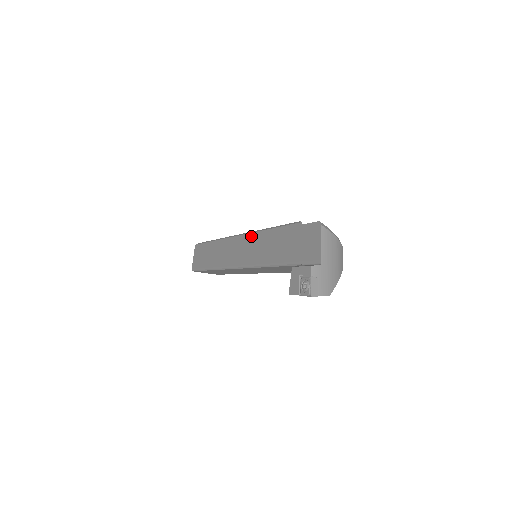
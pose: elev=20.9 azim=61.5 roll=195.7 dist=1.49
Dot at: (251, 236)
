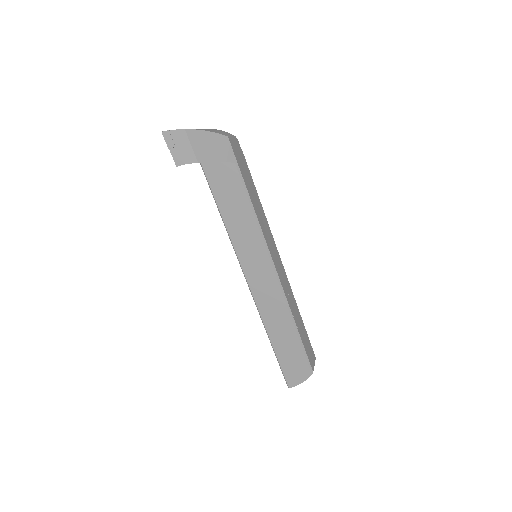
Dot at: occluded
